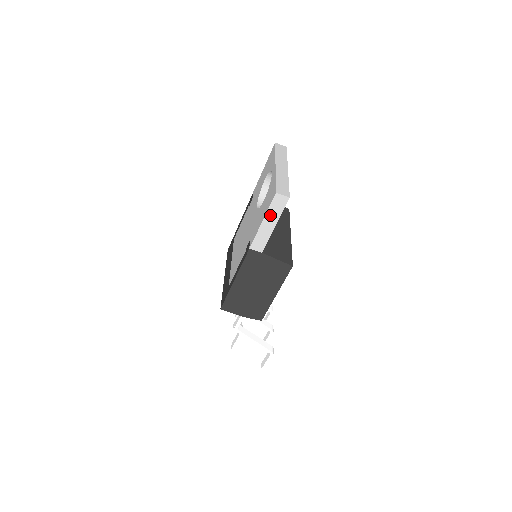
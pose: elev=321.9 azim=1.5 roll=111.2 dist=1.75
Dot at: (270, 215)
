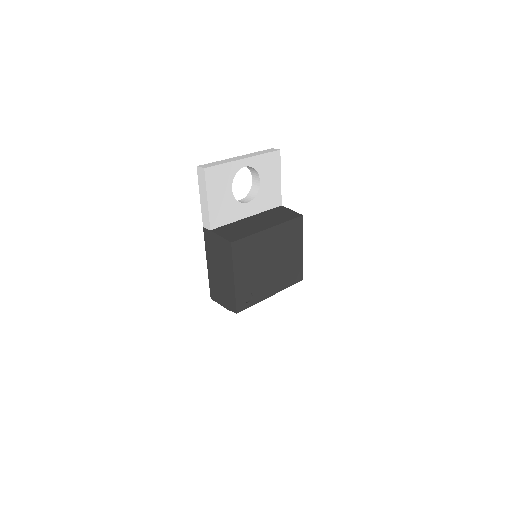
Dot at: (201, 189)
